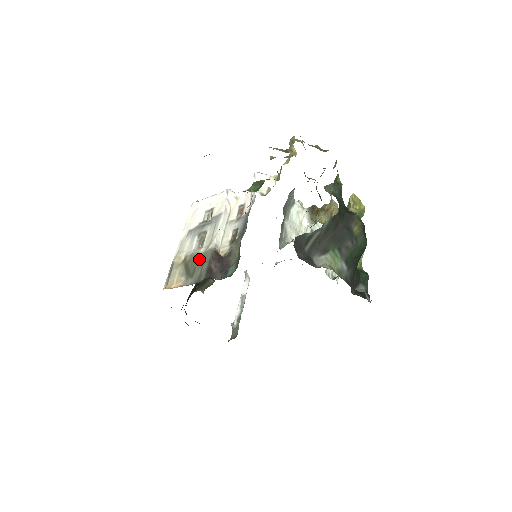
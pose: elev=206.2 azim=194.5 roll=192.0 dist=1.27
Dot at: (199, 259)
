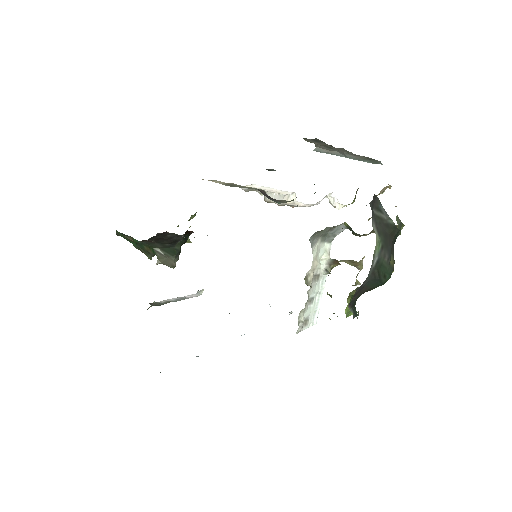
Dot at: (247, 187)
